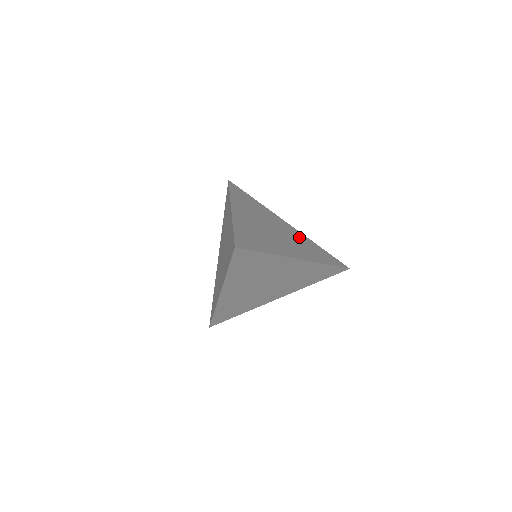
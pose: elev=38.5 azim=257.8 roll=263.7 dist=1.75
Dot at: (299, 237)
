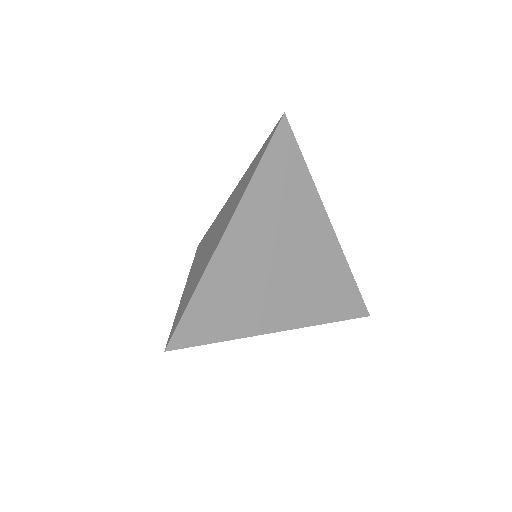
Dot at: occluded
